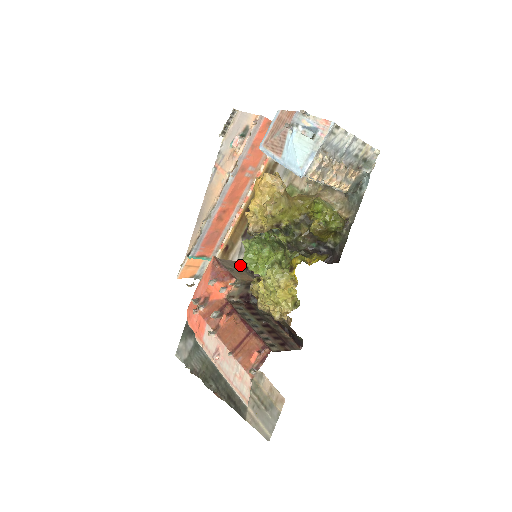
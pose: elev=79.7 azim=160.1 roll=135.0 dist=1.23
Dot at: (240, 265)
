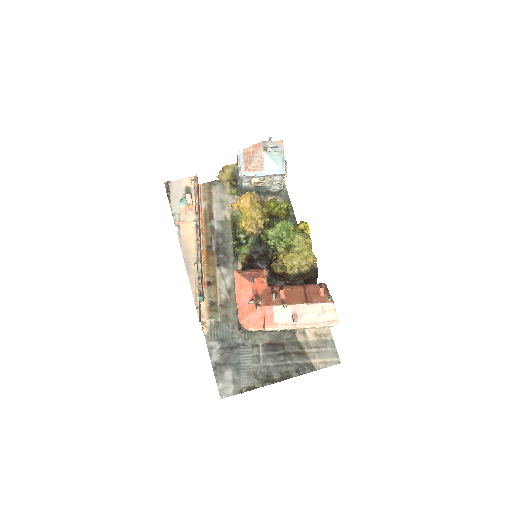
Dot at: occluded
